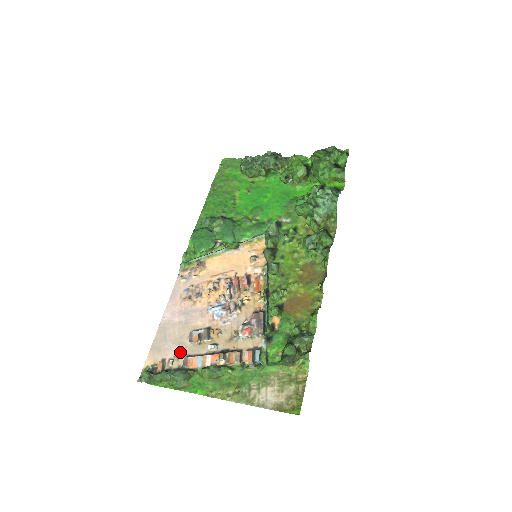
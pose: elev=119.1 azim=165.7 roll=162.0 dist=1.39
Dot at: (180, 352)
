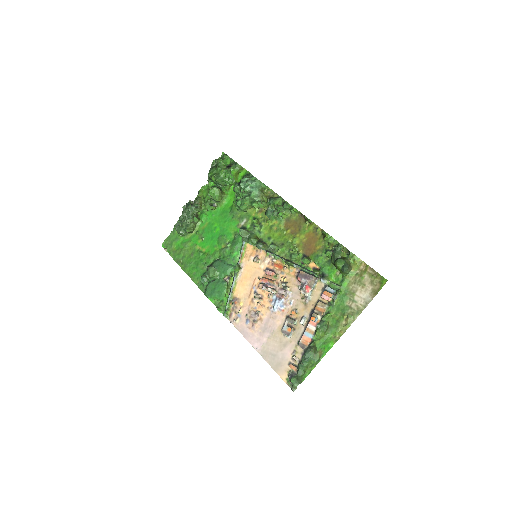
Dot at: (291, 348)
